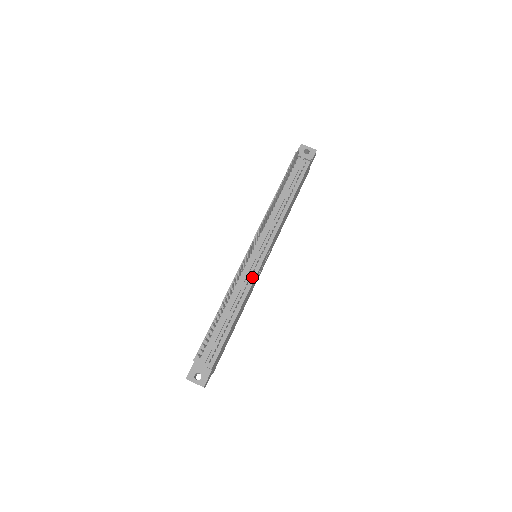
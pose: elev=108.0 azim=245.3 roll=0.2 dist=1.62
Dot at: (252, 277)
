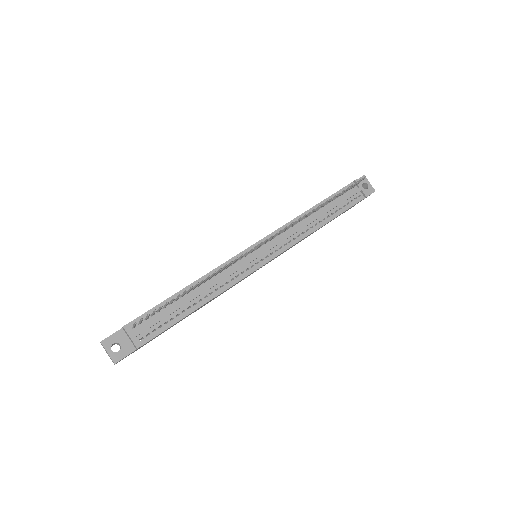
Dot at: (241, 275)
